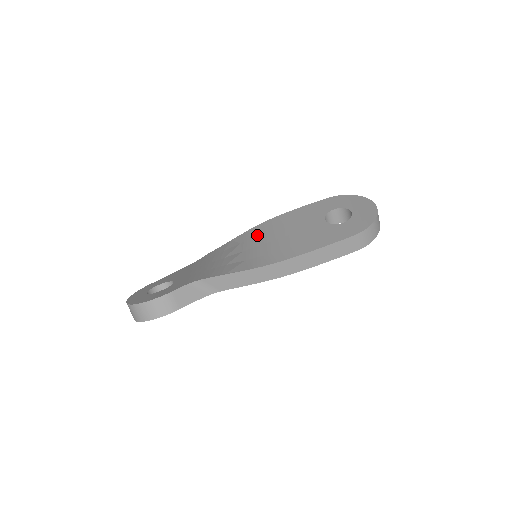
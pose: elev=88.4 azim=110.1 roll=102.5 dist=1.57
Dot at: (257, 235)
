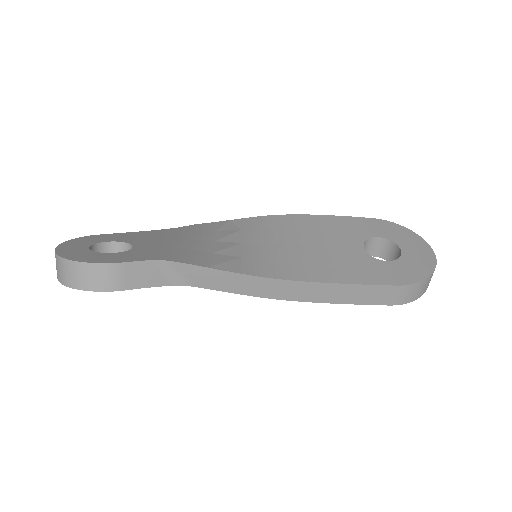
Dot at: (267, 228)
